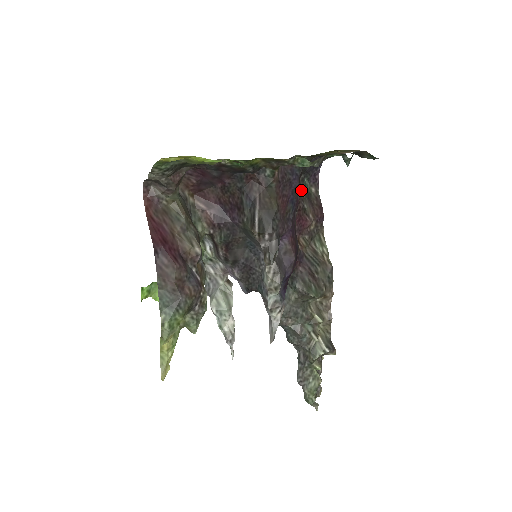
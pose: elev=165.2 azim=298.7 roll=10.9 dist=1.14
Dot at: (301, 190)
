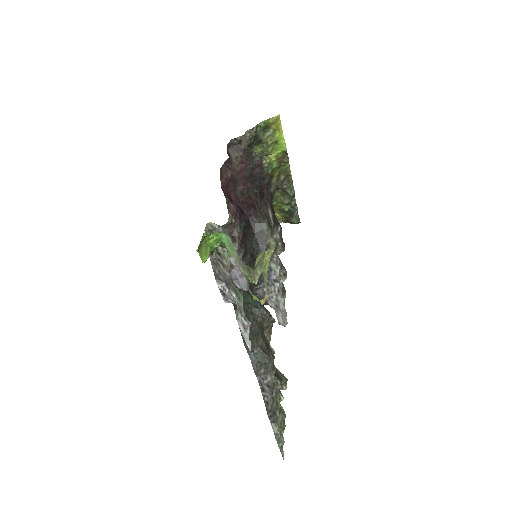
Dot at: occluded
